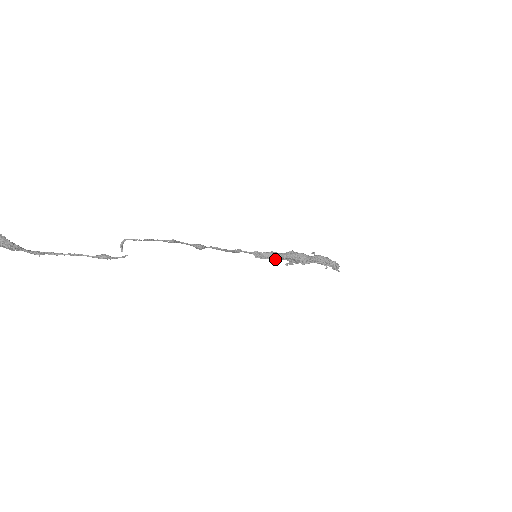
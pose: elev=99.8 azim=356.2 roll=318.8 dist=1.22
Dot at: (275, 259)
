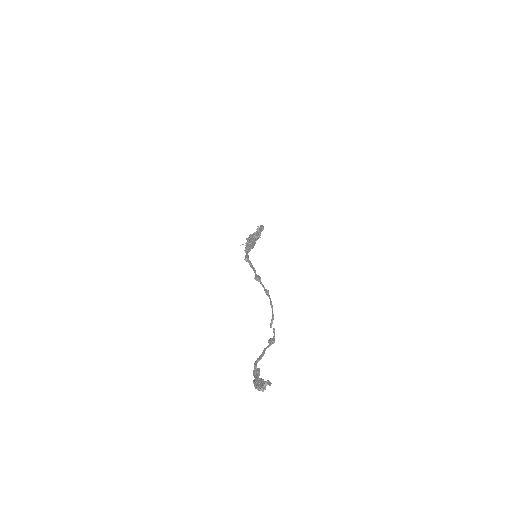
Dot at: occluded
